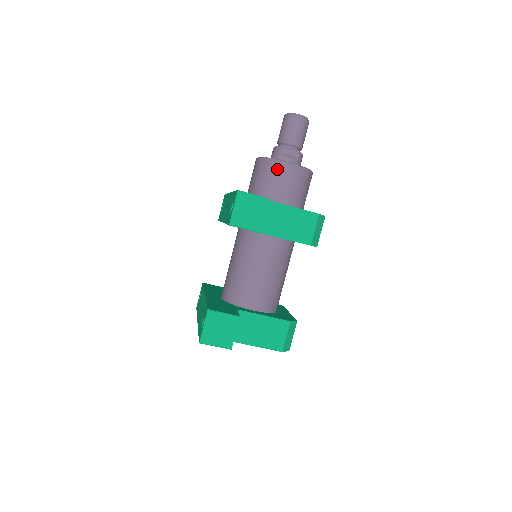
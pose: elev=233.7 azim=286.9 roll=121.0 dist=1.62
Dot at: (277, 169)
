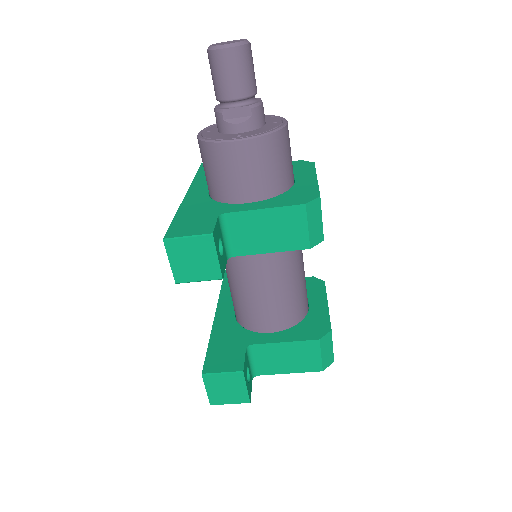
Dot at: (222, 156)
